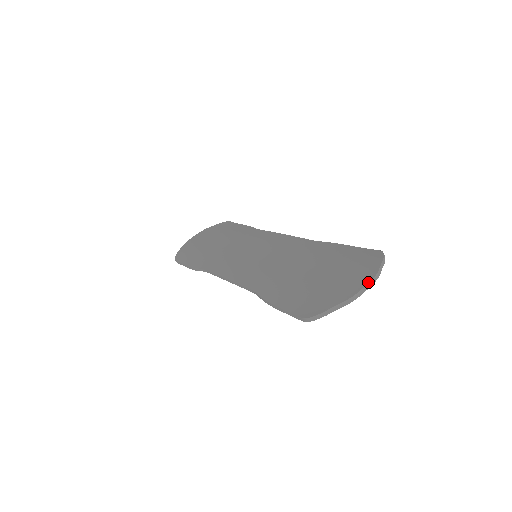
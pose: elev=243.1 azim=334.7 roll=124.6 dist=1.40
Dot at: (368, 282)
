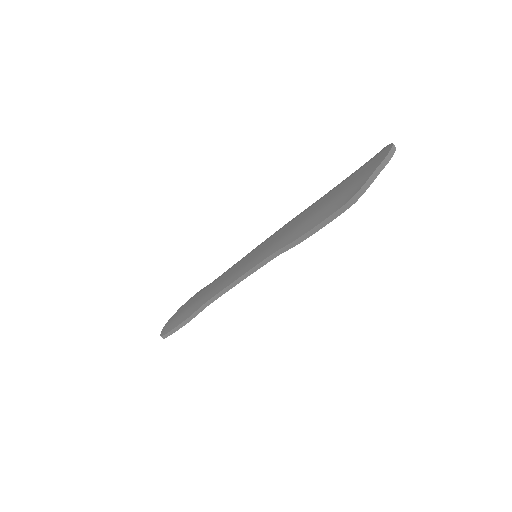
Dot at: (391, 147)
